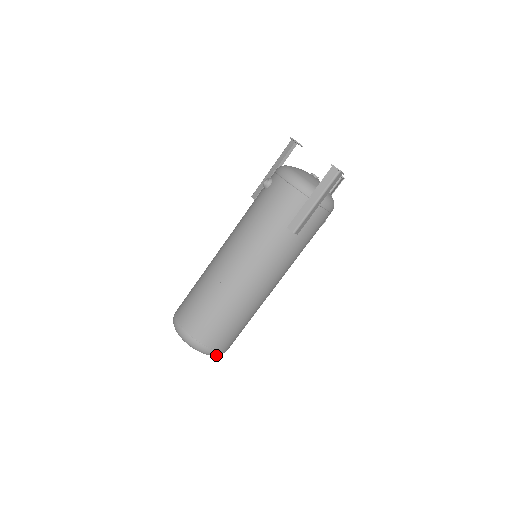
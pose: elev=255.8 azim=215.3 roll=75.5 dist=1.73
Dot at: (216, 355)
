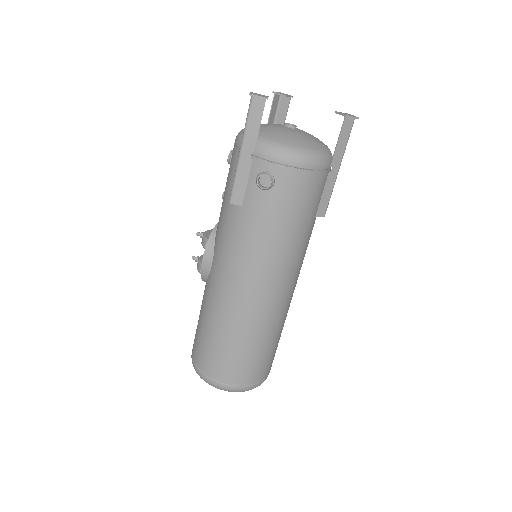
Dot at: occluded
